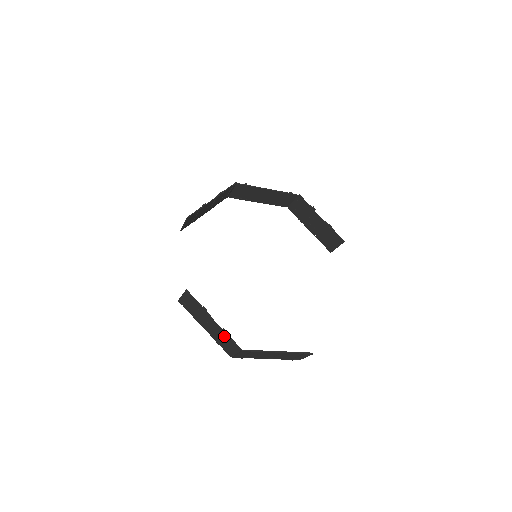
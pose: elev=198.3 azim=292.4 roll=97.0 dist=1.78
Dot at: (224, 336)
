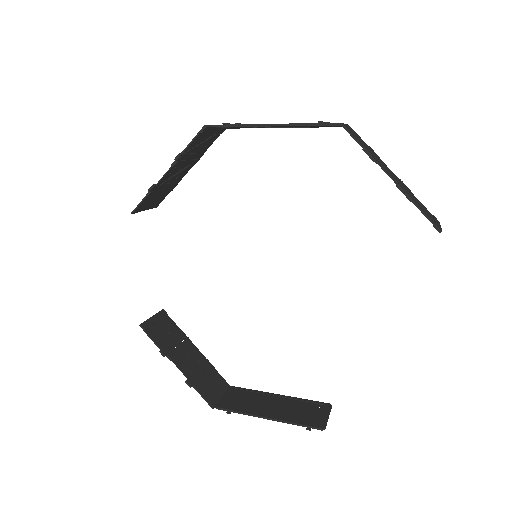
Dot at: (197, 382)
